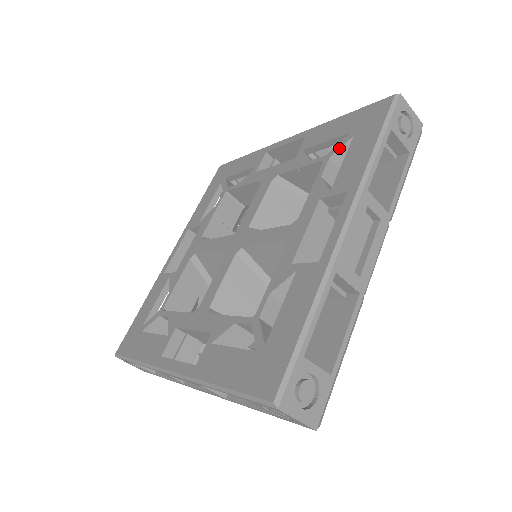
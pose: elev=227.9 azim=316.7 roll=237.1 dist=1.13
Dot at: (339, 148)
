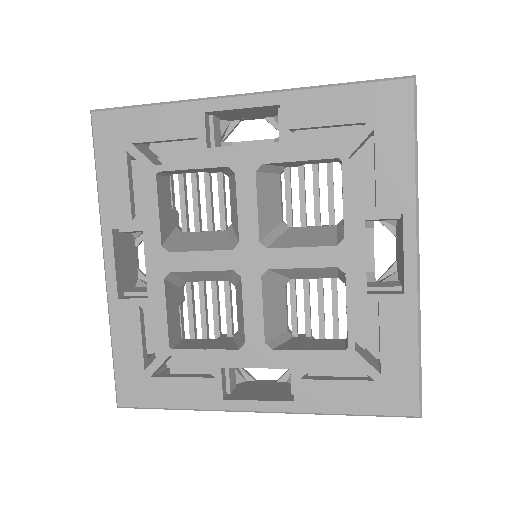
Dot at: (360, 367)
